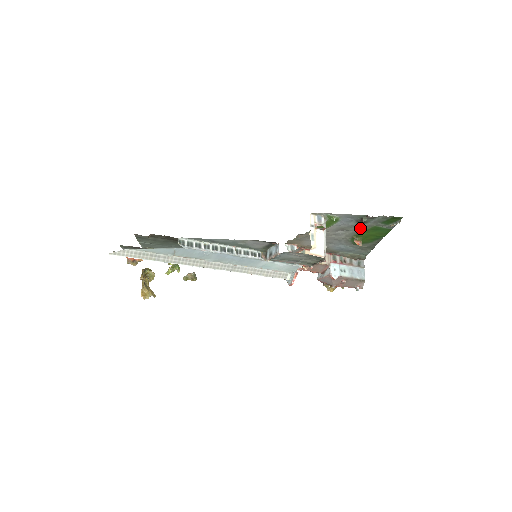
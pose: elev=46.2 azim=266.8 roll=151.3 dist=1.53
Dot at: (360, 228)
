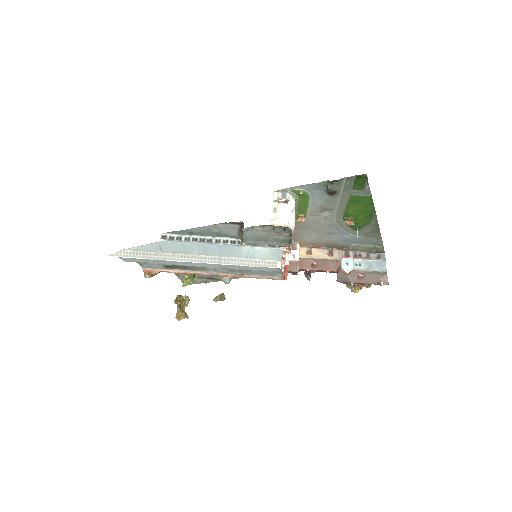
Dot at: (339, 203)
